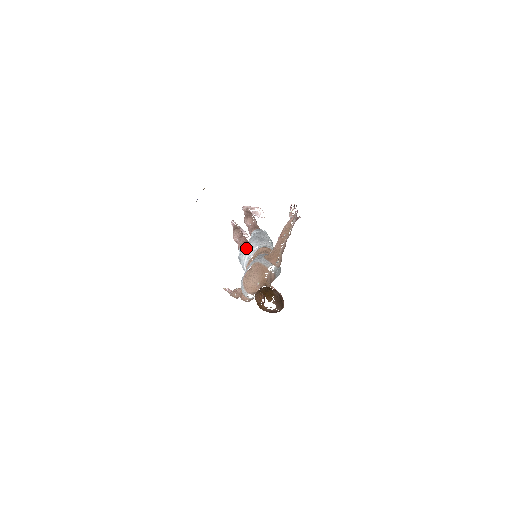
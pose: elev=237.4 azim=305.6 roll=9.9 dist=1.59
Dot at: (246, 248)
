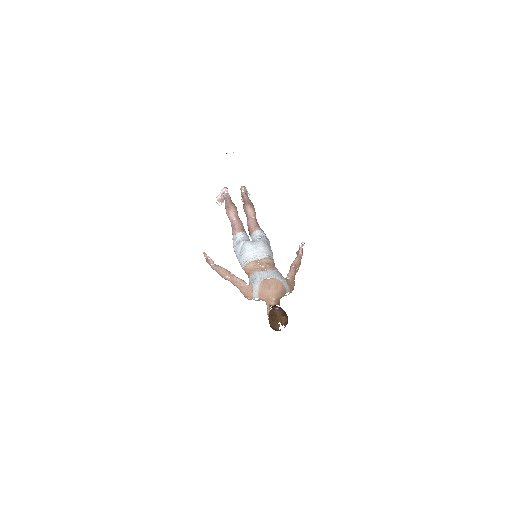
Dot at: (257, 246)
